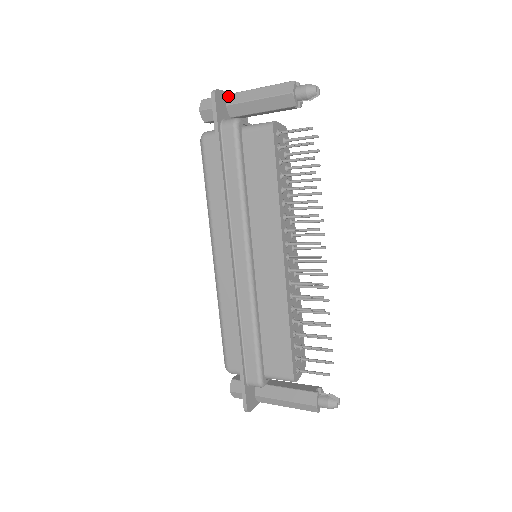
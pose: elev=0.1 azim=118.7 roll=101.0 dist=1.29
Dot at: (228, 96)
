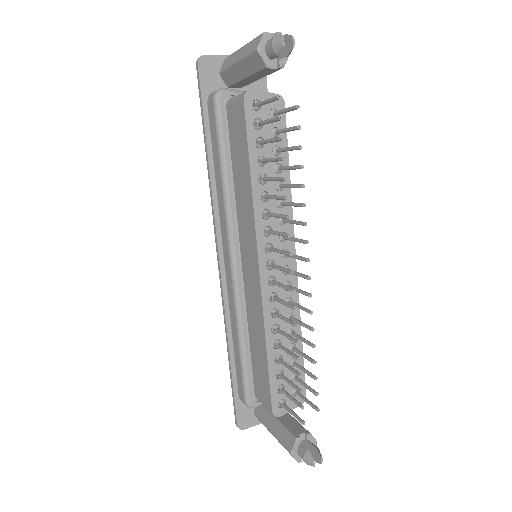
Dot at: (224, 61)
